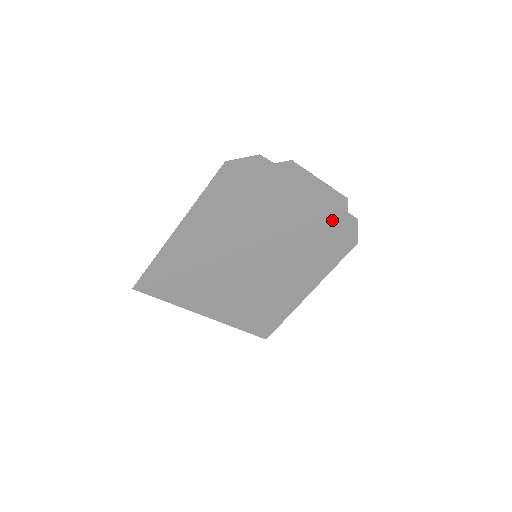
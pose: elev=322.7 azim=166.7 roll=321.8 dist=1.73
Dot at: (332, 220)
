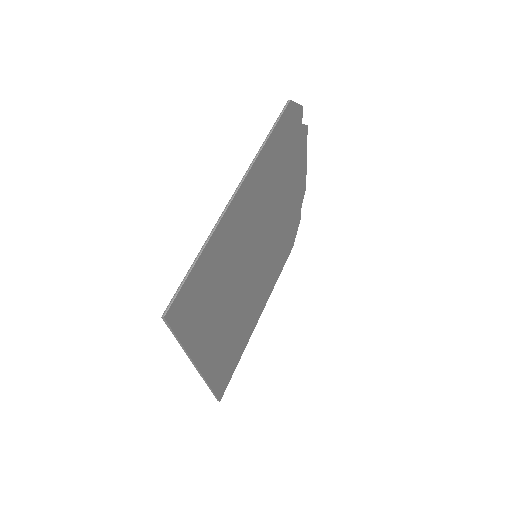
Dot at: (295, 214)
